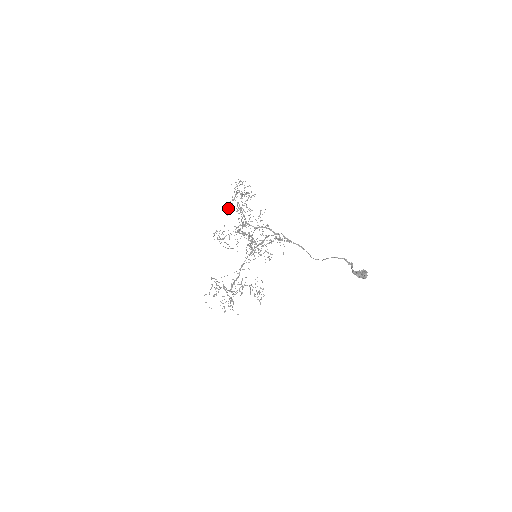
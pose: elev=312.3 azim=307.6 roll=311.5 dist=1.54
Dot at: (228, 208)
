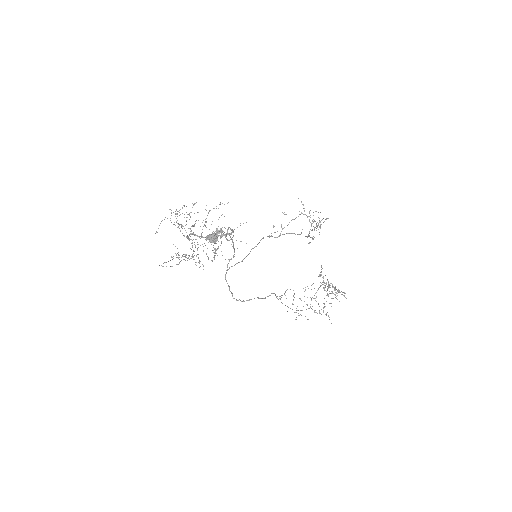
Dot at: occluded
